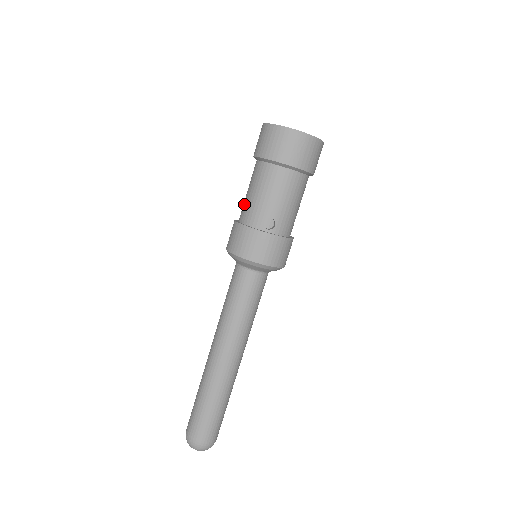
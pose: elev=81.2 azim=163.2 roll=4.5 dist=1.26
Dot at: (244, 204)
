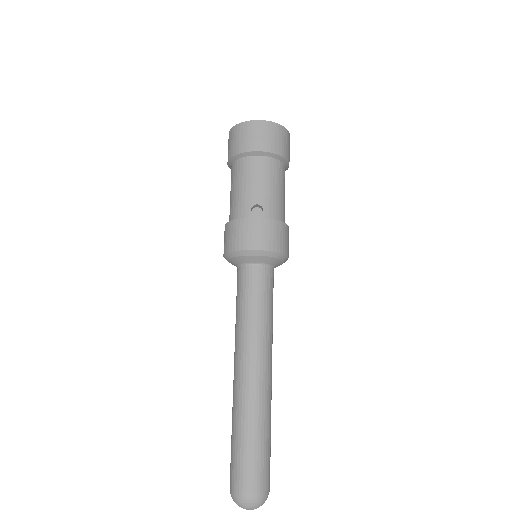
Dot at: occluded
